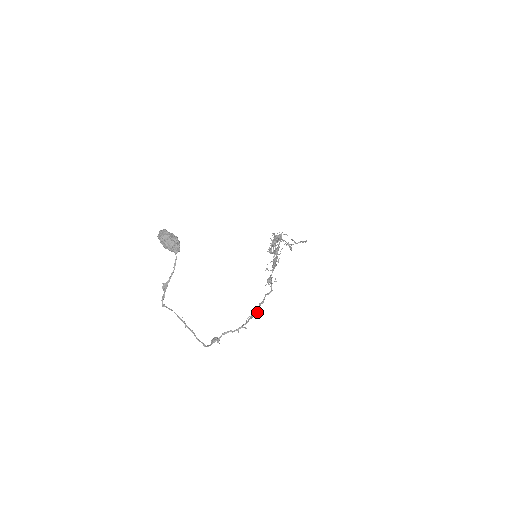
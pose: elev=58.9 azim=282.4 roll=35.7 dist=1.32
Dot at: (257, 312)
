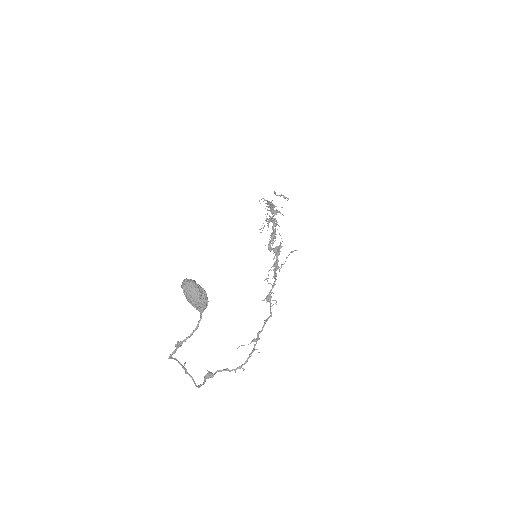
Dot at: occluded
